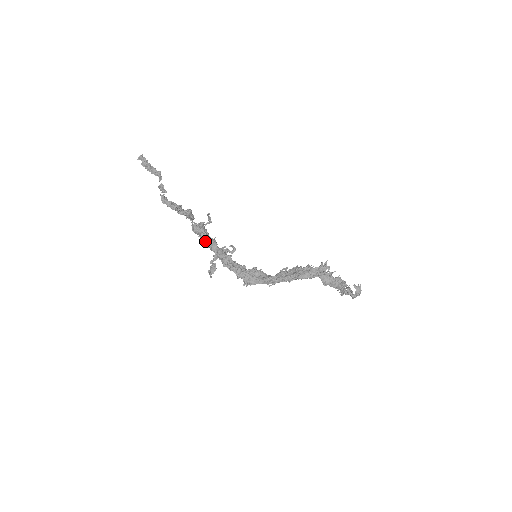
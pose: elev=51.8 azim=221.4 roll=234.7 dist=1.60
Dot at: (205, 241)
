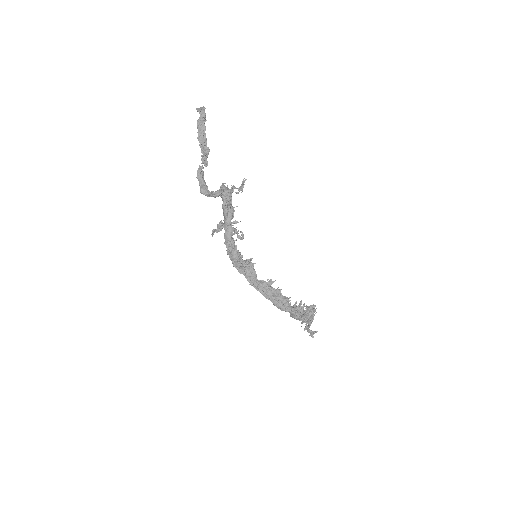
Dot at: (223, 211)
